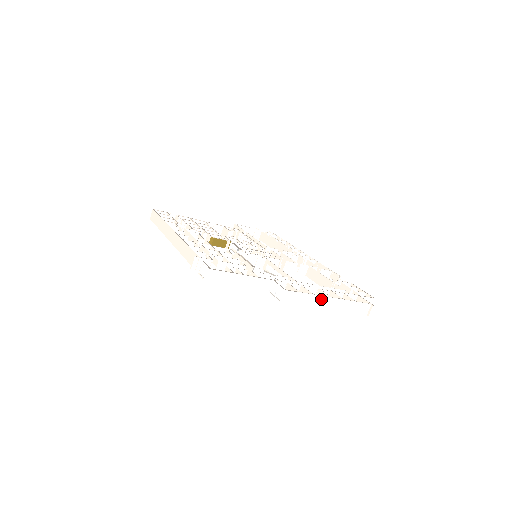
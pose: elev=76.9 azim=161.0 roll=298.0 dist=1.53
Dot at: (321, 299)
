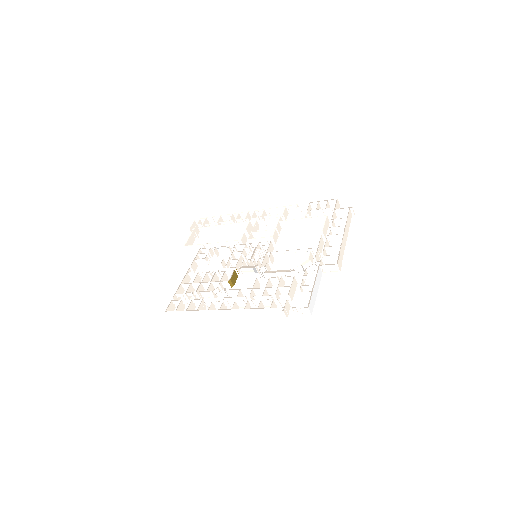
Dot at: (343, 242)
